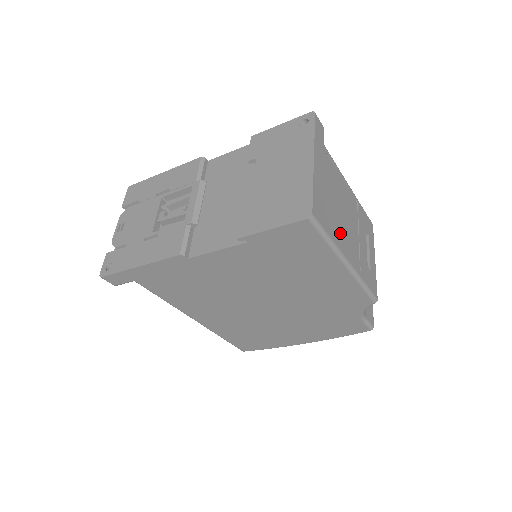
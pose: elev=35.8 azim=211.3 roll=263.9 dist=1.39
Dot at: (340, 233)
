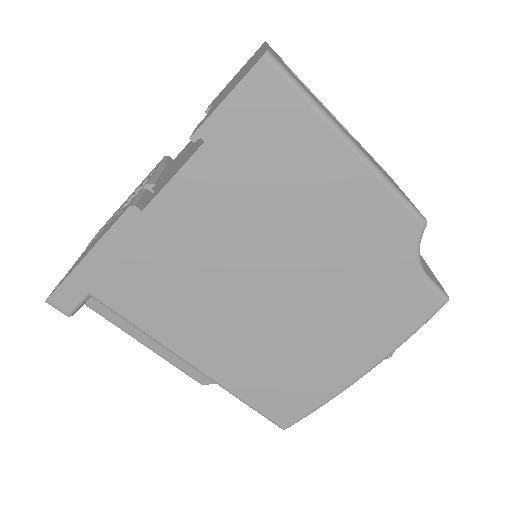
Dot at: occluded
